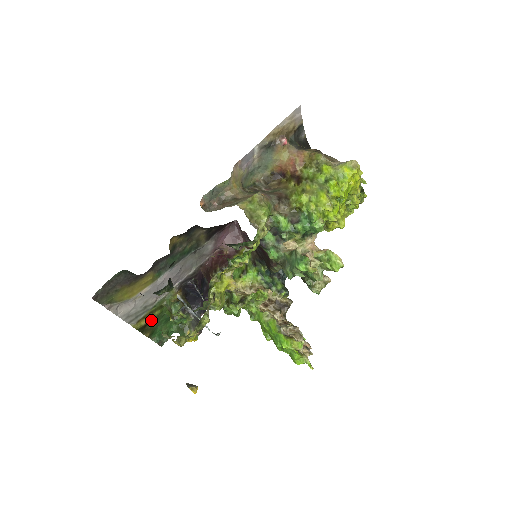
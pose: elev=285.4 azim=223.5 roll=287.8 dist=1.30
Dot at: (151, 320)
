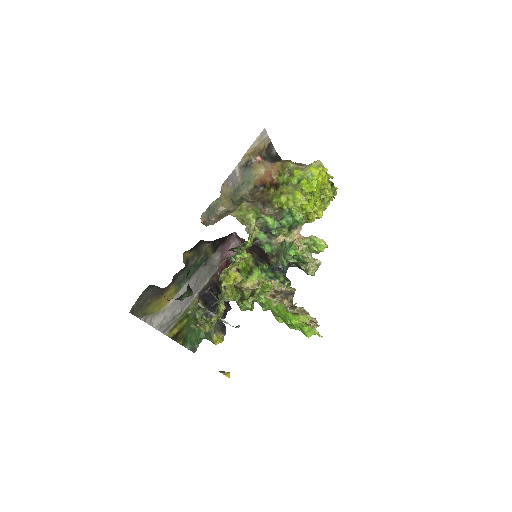
Dot at: (181, 329)
